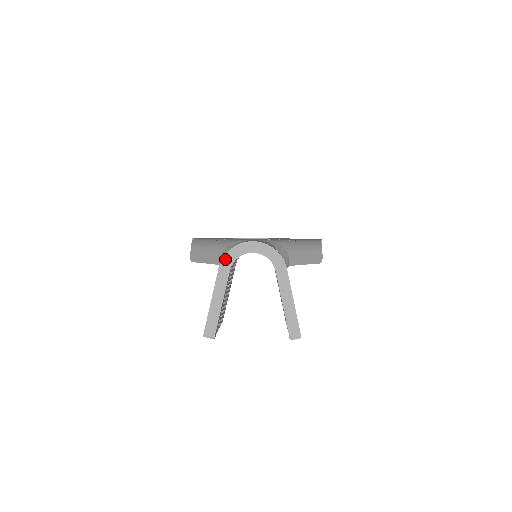
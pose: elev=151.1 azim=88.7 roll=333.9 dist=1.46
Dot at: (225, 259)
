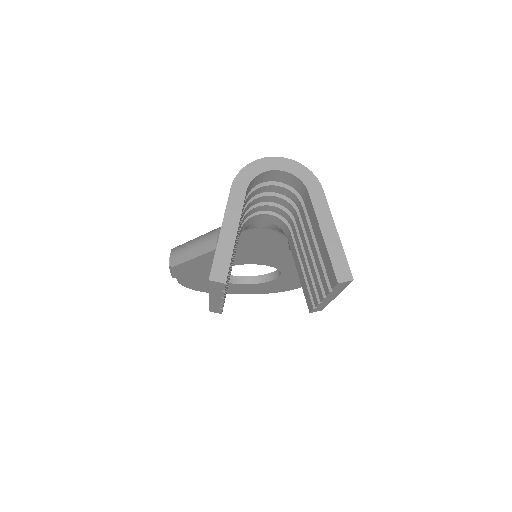
Dot at: (239, 177)
